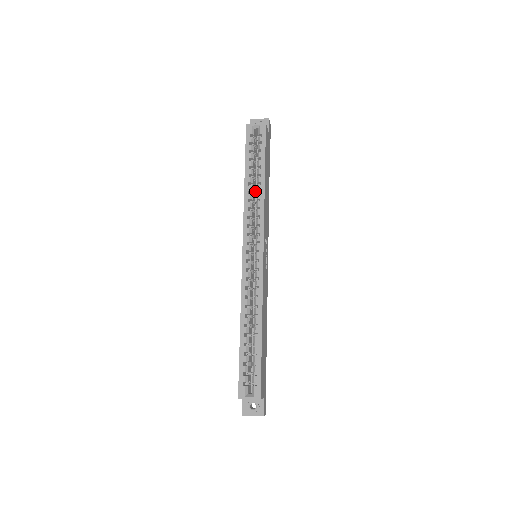
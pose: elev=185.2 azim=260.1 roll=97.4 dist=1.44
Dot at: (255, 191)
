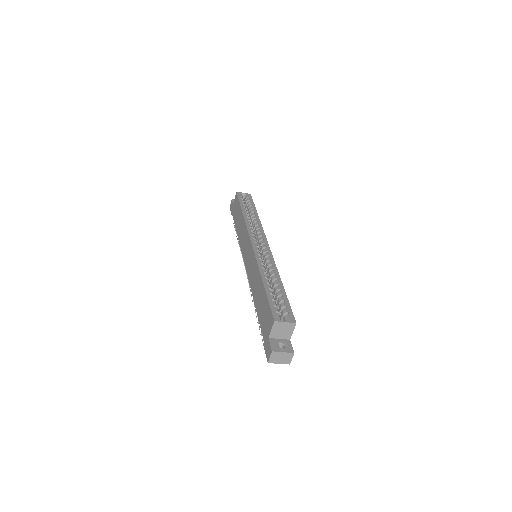
Dot at: occluded
